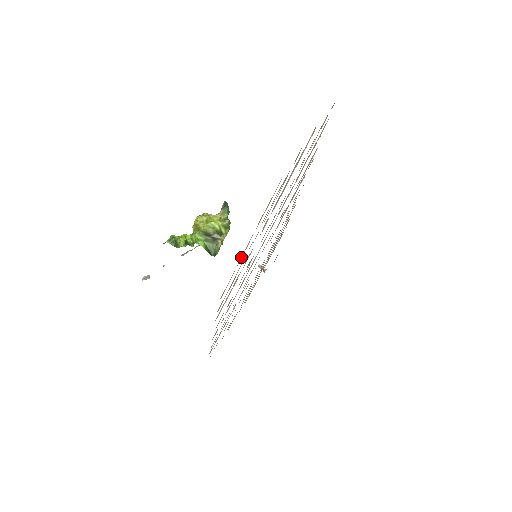
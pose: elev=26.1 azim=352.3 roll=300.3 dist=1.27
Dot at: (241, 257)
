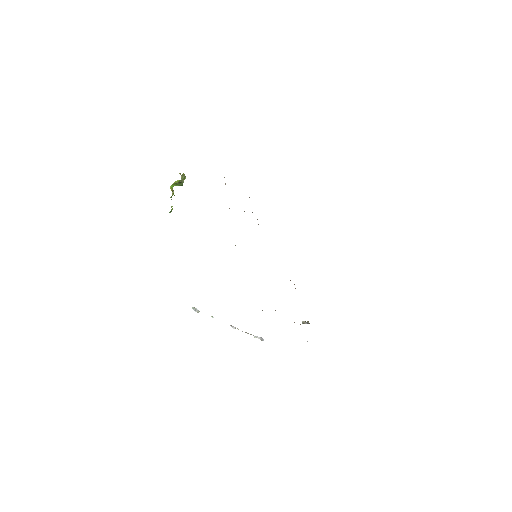
Dot at: occluded
